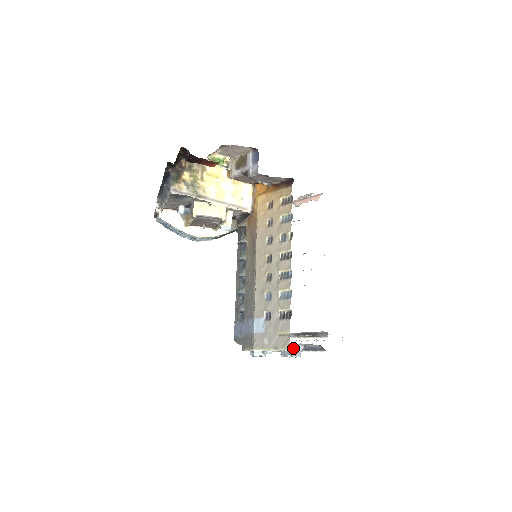
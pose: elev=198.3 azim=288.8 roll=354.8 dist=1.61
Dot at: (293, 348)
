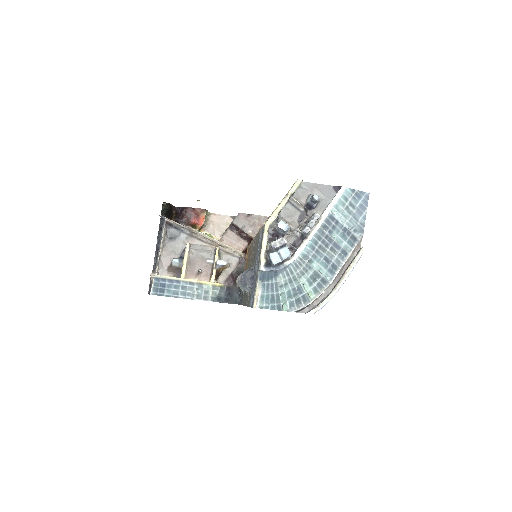
Dot at: (312, 215)
